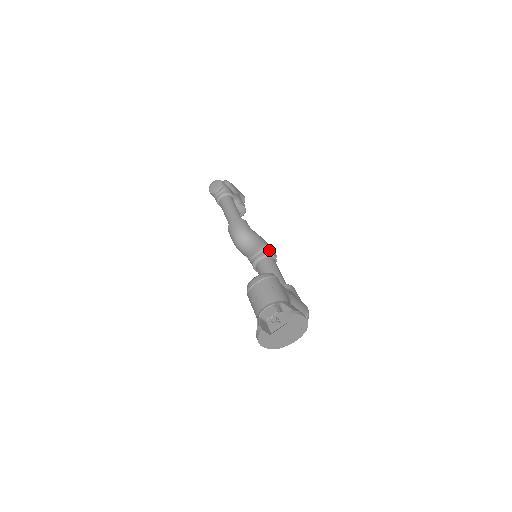
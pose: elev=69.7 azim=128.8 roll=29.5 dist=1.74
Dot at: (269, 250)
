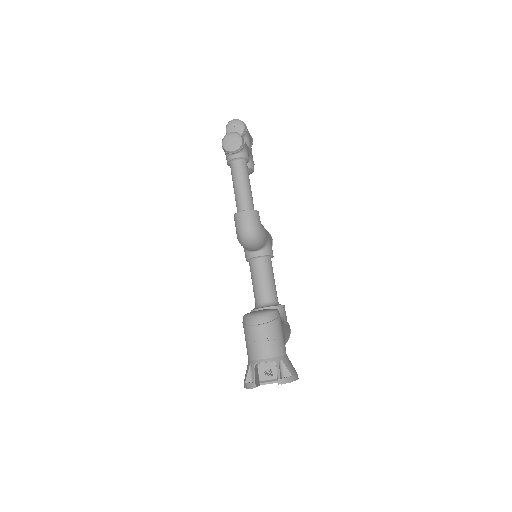
Dot at: (270, 248)
